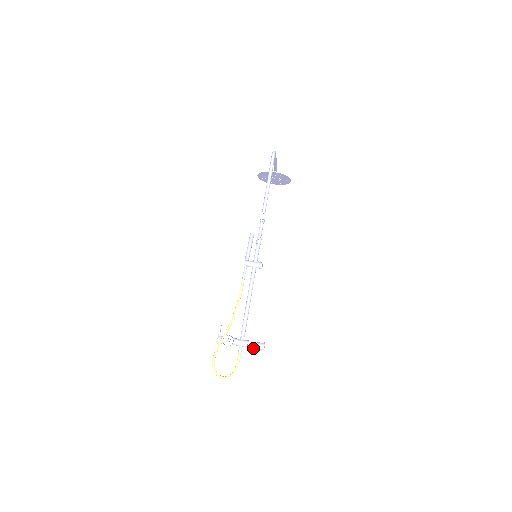
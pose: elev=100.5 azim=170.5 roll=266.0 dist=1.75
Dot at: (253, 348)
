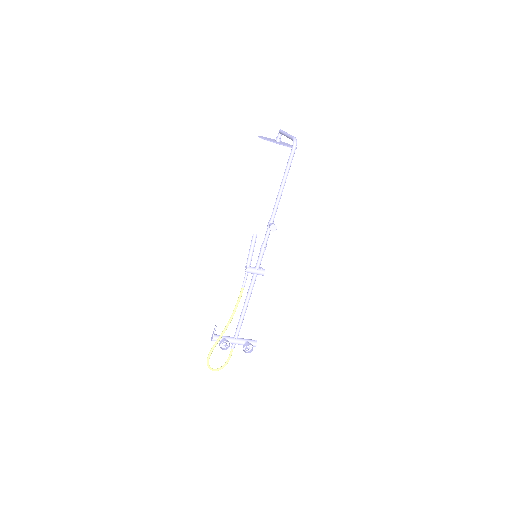
Dot at: (247, 349)
